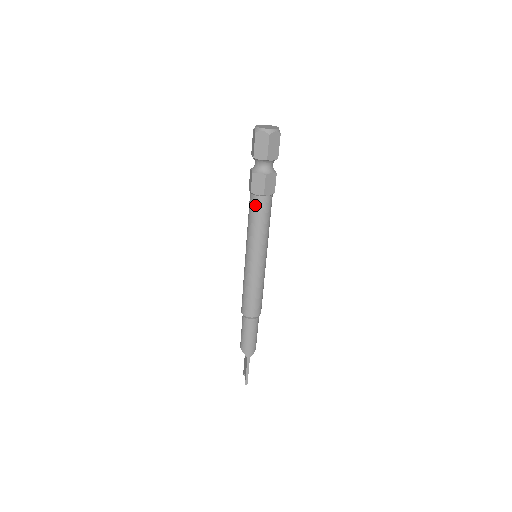
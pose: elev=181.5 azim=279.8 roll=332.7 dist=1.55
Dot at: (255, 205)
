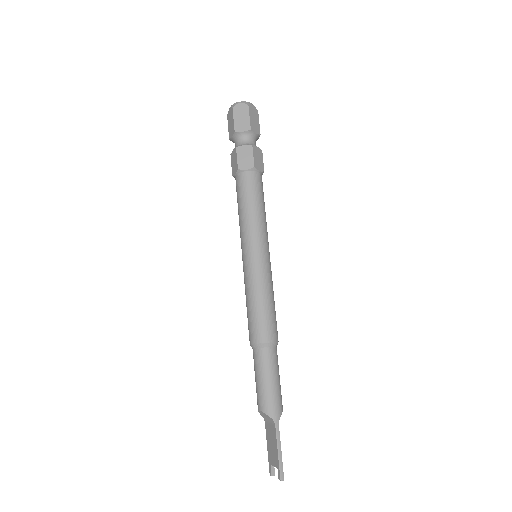
Dot at: (246, 182)
